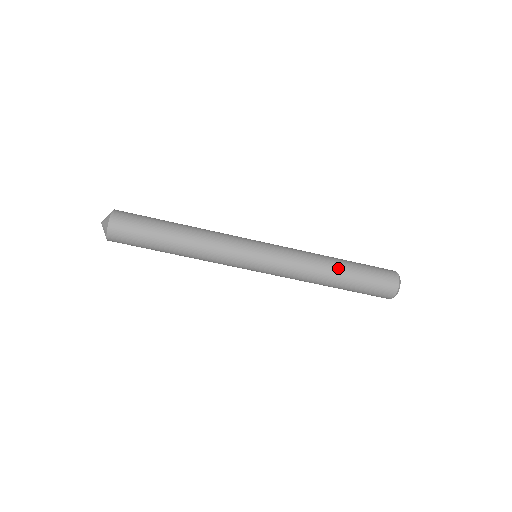
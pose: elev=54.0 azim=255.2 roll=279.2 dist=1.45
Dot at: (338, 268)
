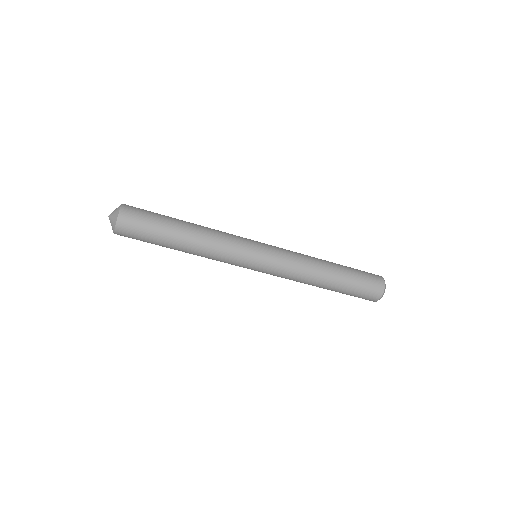
Dot at: (330, 280)
